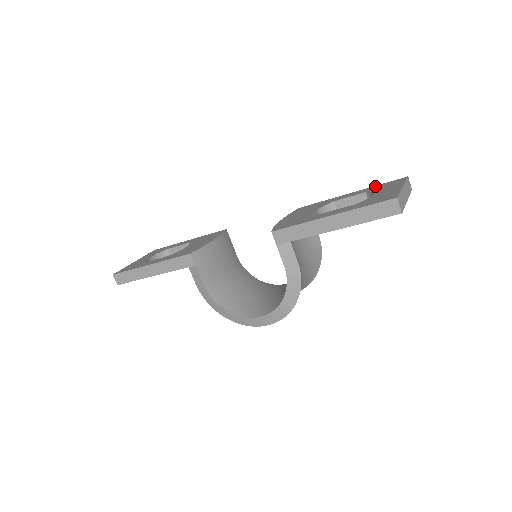
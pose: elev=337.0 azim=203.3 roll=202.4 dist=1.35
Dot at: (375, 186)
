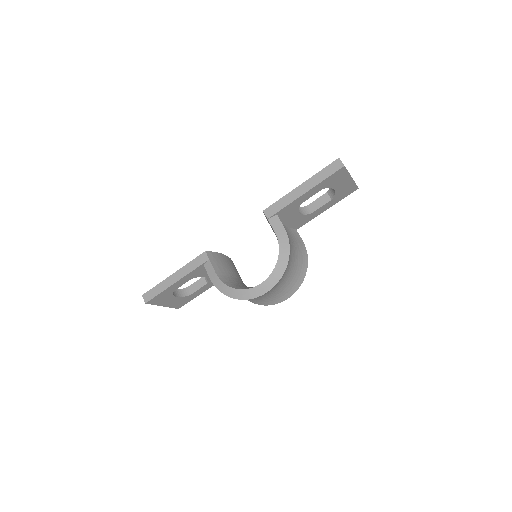
Dot at: occluded
